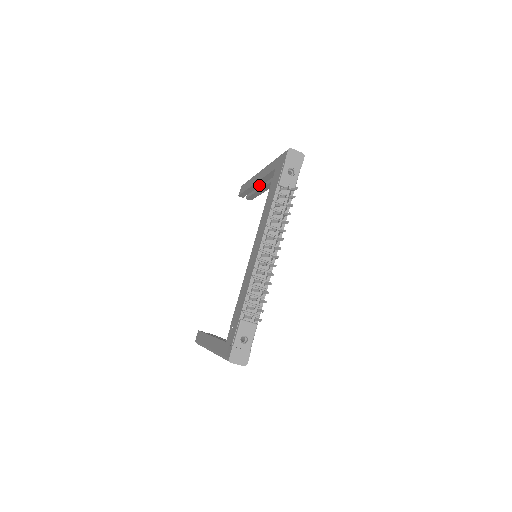
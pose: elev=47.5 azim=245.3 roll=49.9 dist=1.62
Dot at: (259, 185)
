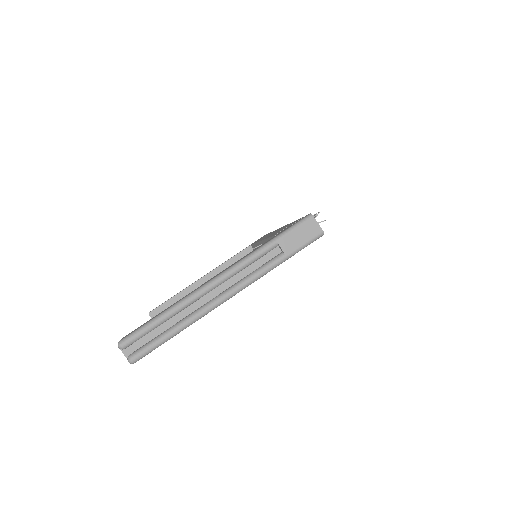
Dot at: (204, 282)
